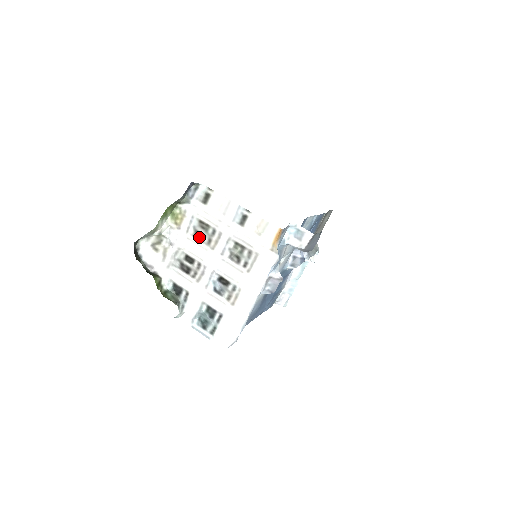
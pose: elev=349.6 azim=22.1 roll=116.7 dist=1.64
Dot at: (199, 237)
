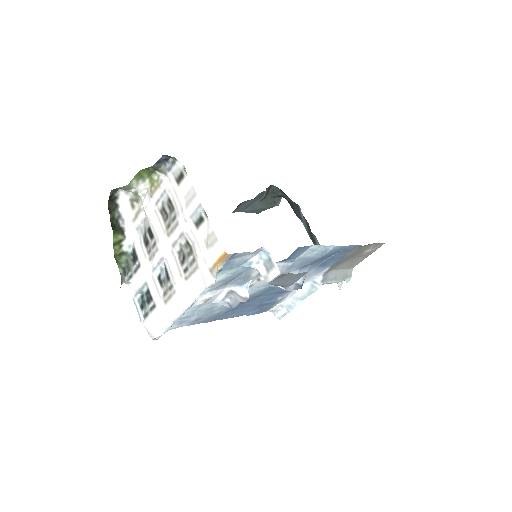
Dot at: (164, 215)
